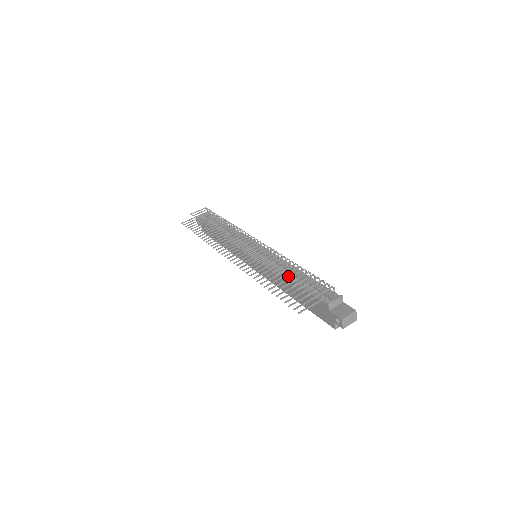
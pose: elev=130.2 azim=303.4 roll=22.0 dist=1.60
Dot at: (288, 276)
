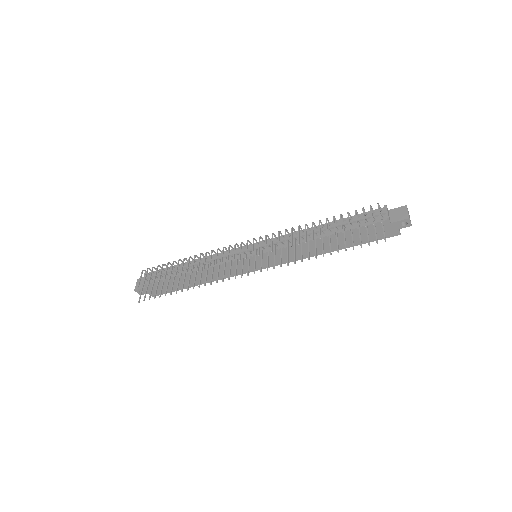
Dot at: occluded
